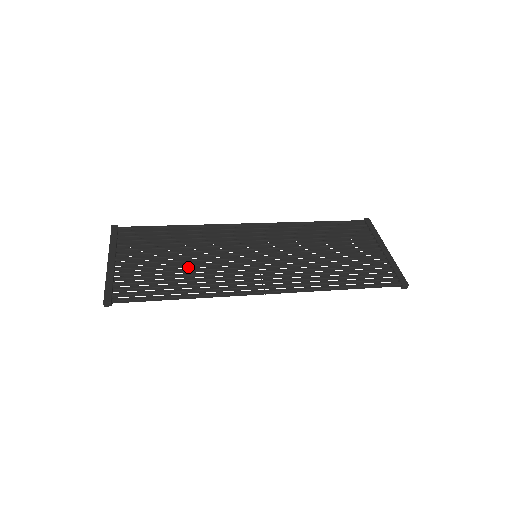
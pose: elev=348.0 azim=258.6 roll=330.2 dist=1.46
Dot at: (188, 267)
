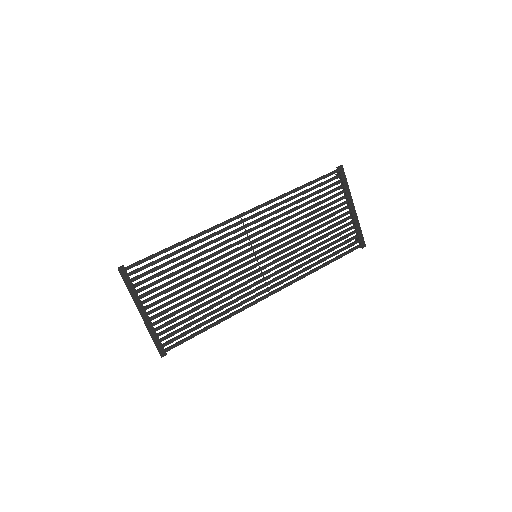
Dot at: occluded
